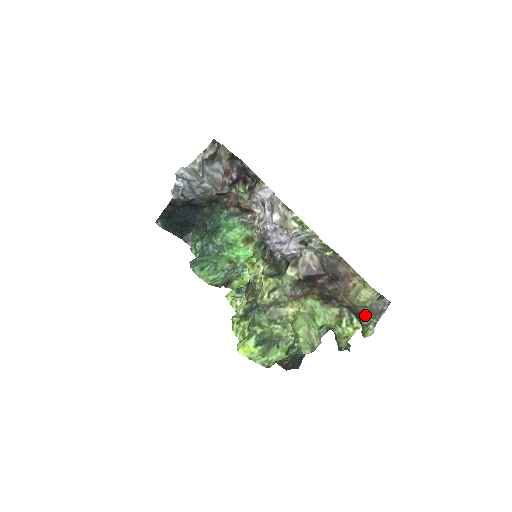
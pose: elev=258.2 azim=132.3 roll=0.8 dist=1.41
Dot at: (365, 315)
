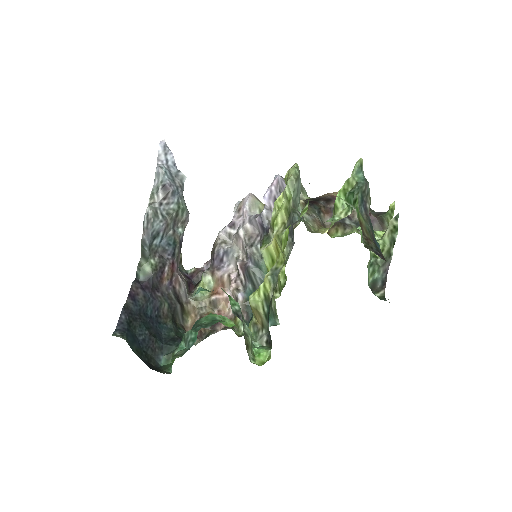
Dot at: (377, 216)
